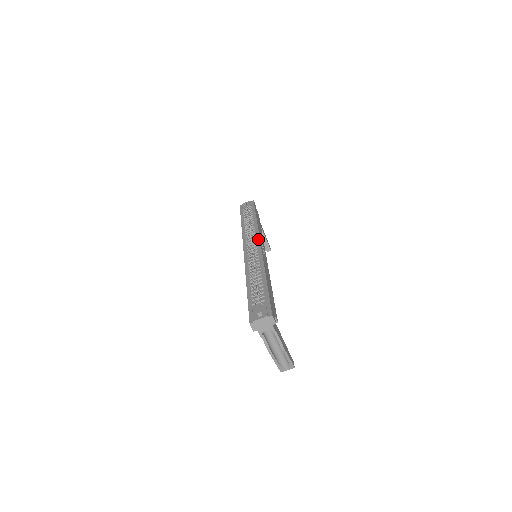
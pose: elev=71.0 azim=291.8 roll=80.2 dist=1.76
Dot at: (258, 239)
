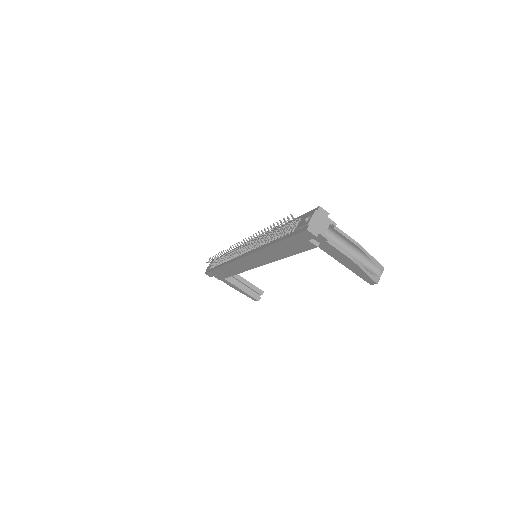
Dot at: occluded
